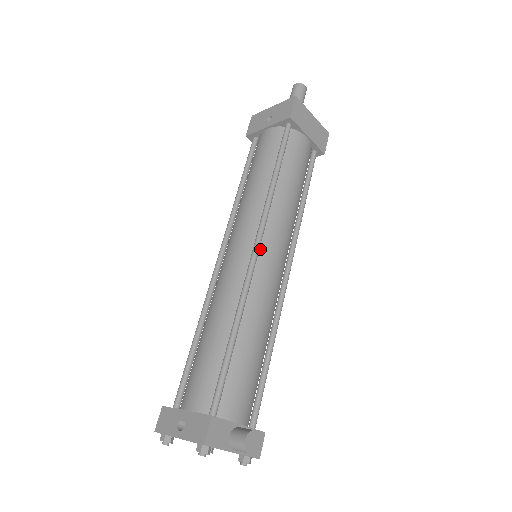
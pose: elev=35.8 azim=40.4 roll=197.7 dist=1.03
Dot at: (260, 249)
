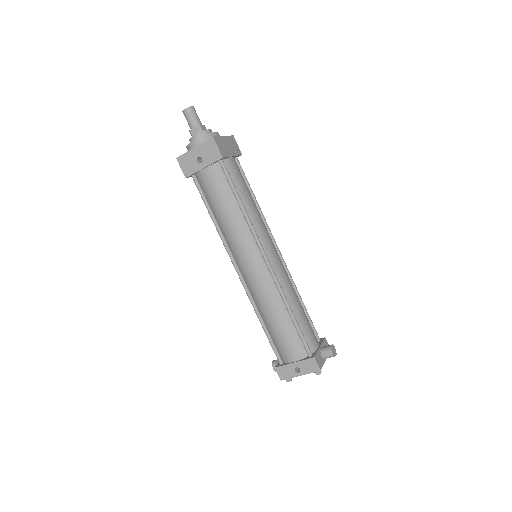
Dot at: (267, 257)
